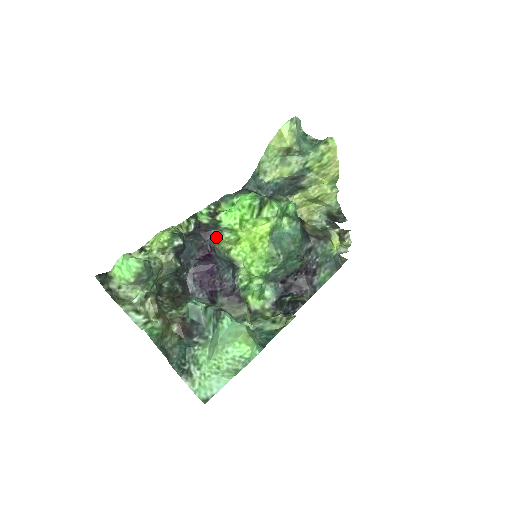
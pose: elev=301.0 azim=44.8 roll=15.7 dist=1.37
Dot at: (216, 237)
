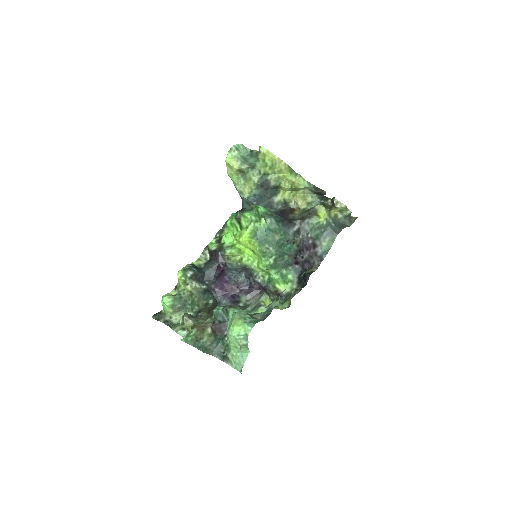
Dot at: (224, 256)
